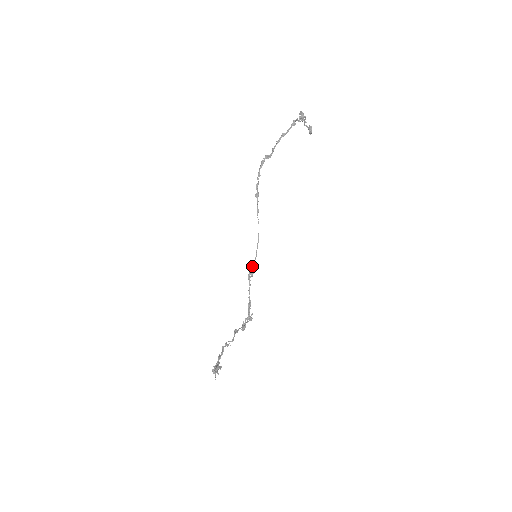
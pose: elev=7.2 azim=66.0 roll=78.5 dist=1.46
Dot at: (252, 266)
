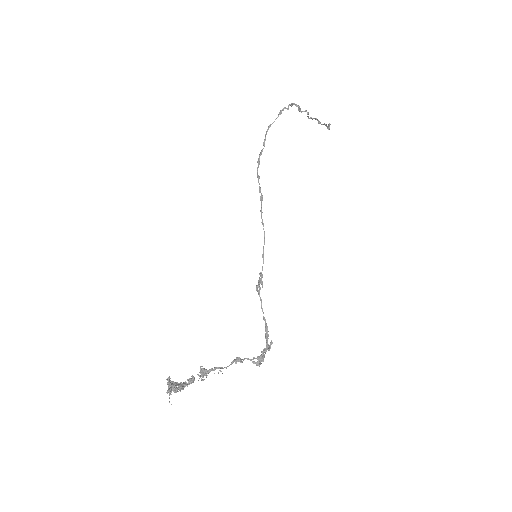
Dot at: (259, 274)
